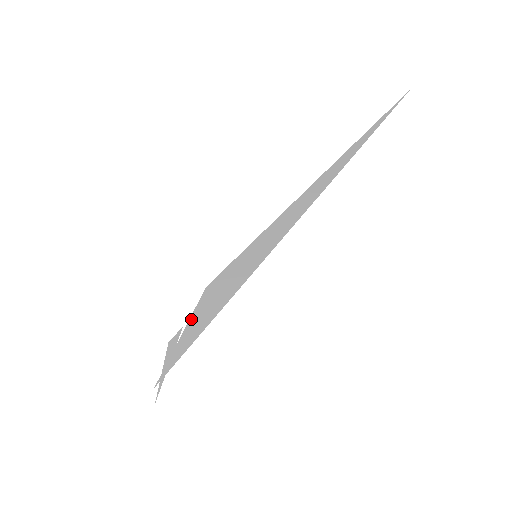
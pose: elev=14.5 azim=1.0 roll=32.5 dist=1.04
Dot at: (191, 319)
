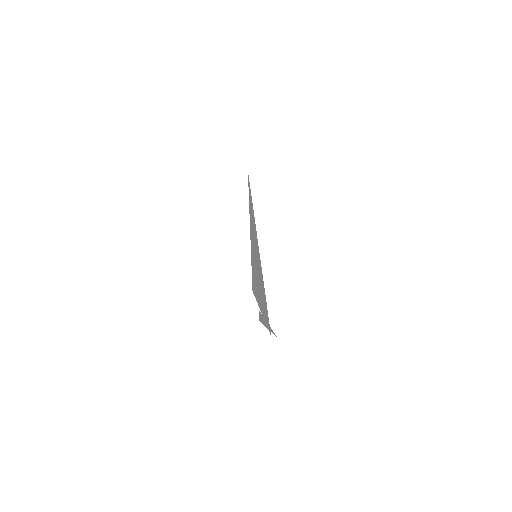
Dot at: (258, 303)
